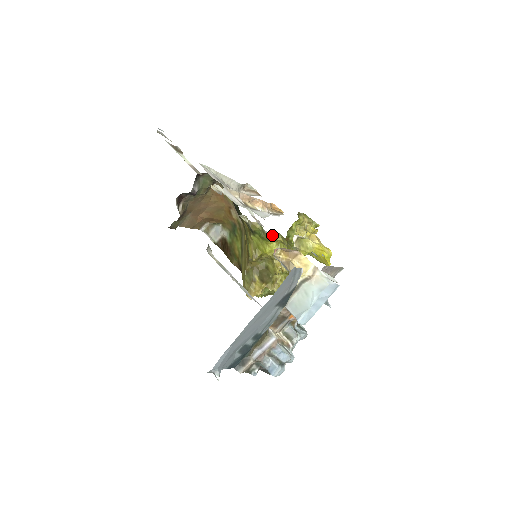
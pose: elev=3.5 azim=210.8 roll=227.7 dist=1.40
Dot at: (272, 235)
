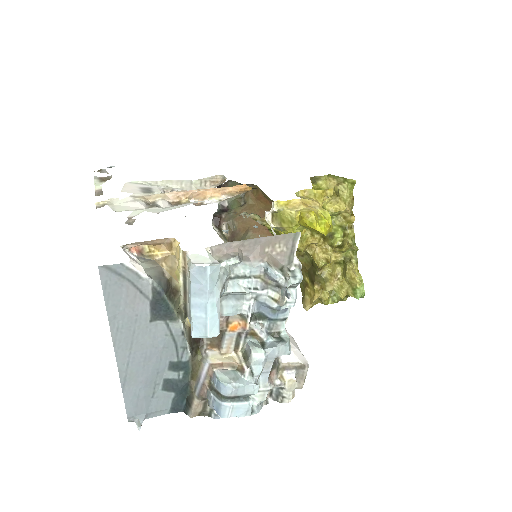
Dot at: occluded
